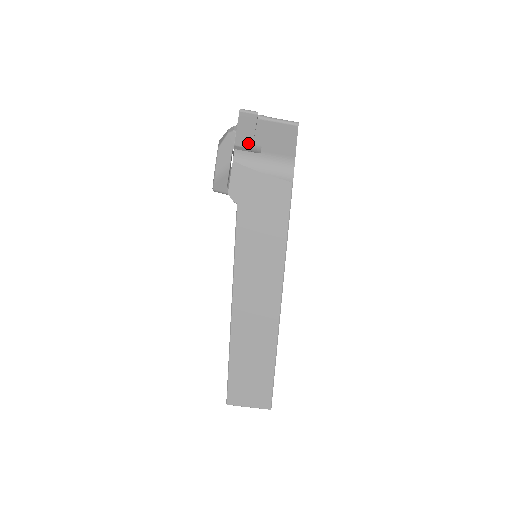
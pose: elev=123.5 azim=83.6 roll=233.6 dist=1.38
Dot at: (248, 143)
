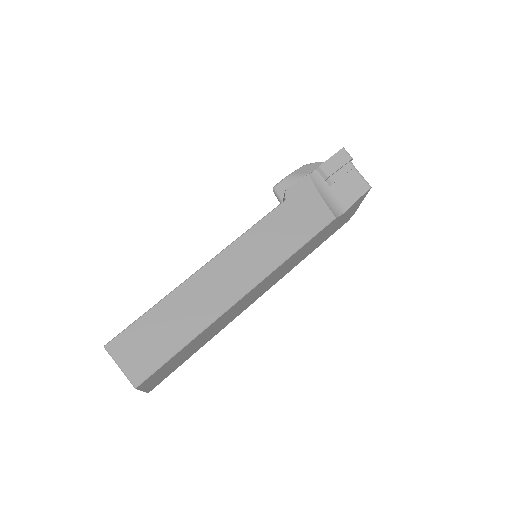
Dot at: (329, 172)
